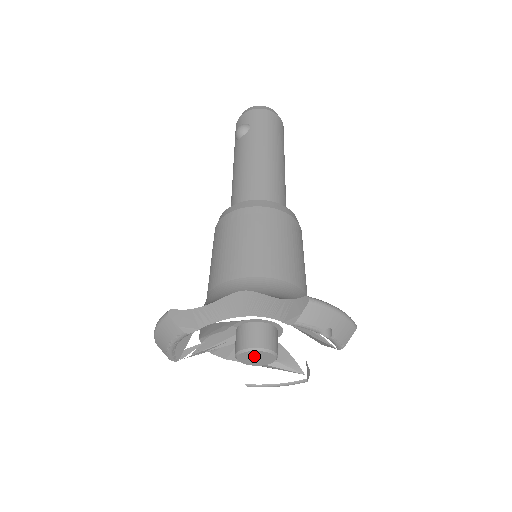
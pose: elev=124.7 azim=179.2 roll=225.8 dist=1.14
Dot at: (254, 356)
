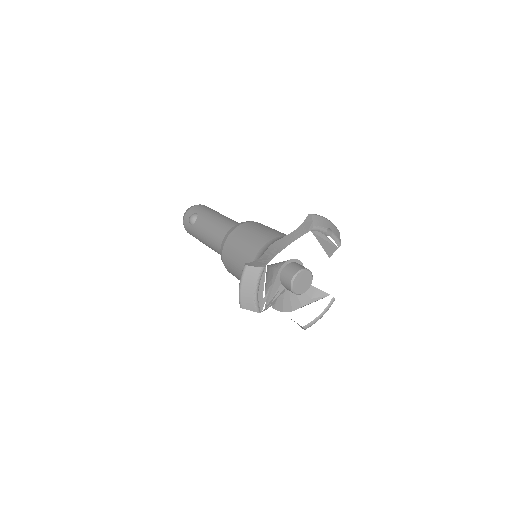
Dot at: (301, 280)
